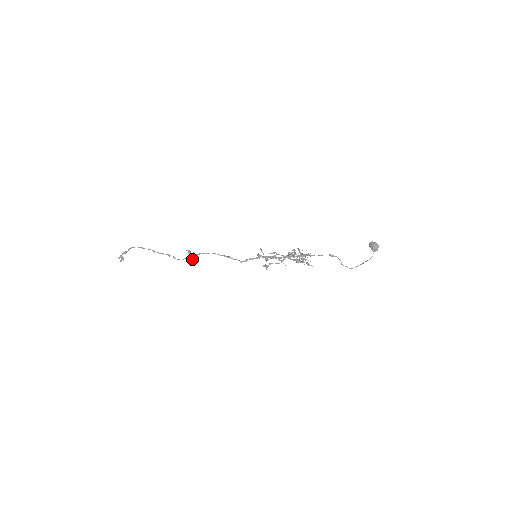
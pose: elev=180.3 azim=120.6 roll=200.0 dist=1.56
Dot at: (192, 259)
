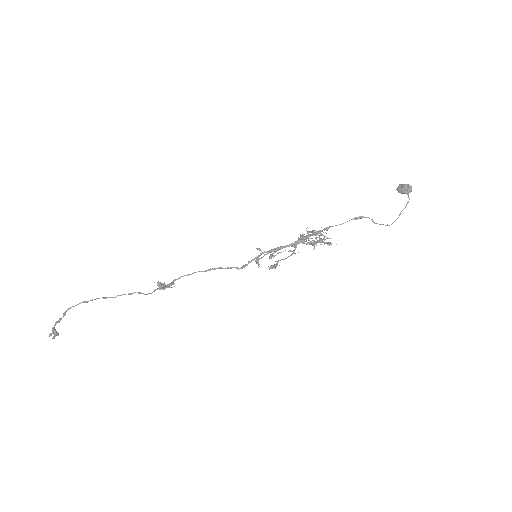
Dot at: (166, 287)
